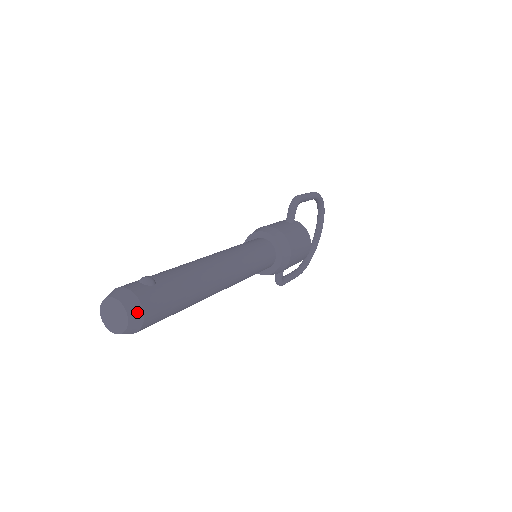
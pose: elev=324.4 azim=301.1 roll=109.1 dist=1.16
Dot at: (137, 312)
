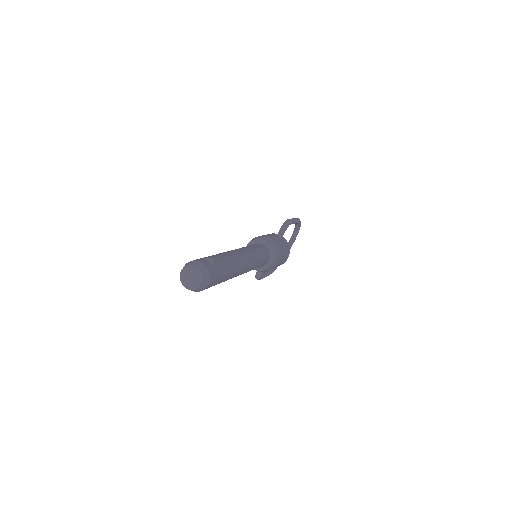
Dot at: (207, 279)
